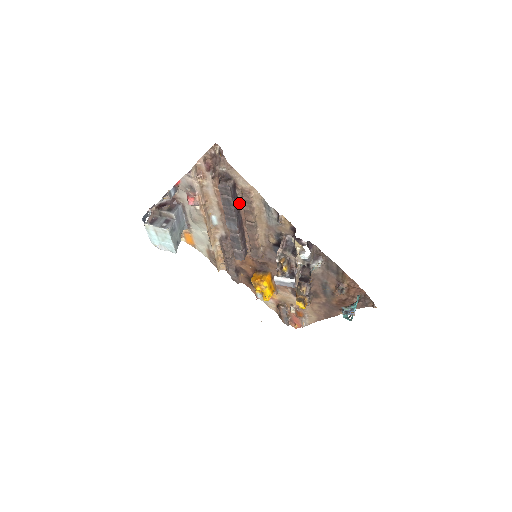
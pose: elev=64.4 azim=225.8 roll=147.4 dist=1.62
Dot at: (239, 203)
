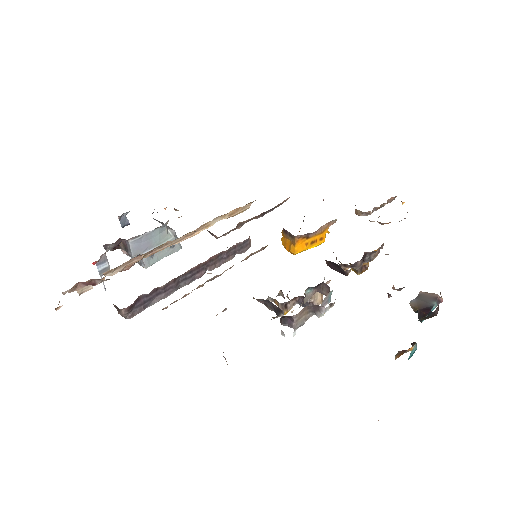
Dot at: occluded
